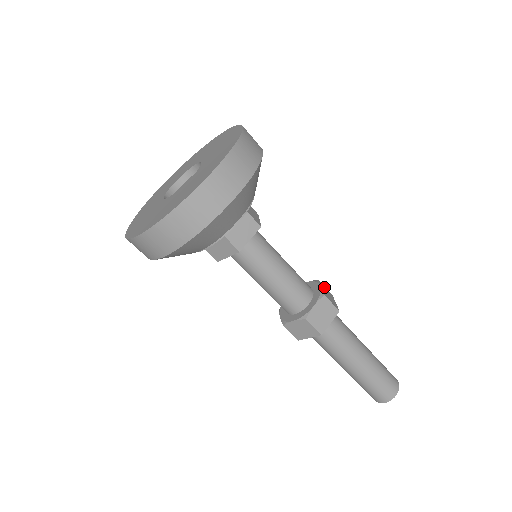
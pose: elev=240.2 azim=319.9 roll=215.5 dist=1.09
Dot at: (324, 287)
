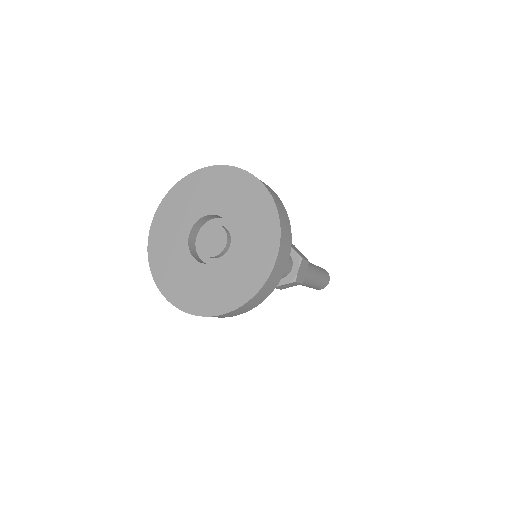
Dot at: (291, 245)
